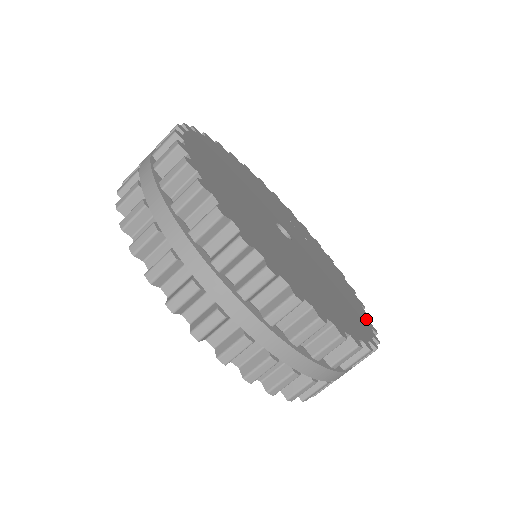
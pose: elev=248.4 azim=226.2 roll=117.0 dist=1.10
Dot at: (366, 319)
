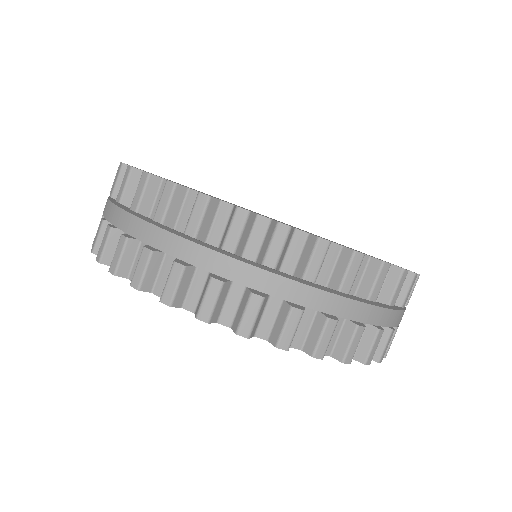
Dot at: occluded
